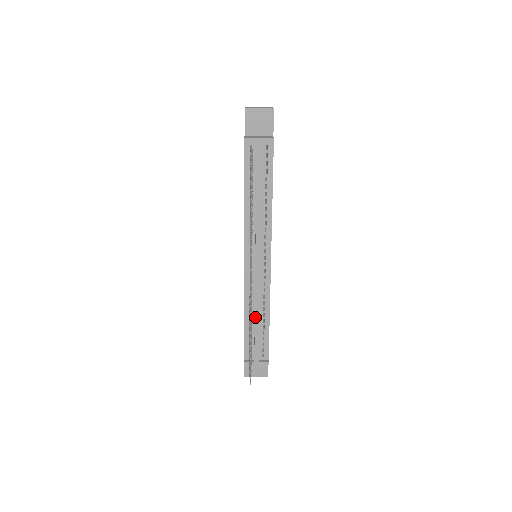
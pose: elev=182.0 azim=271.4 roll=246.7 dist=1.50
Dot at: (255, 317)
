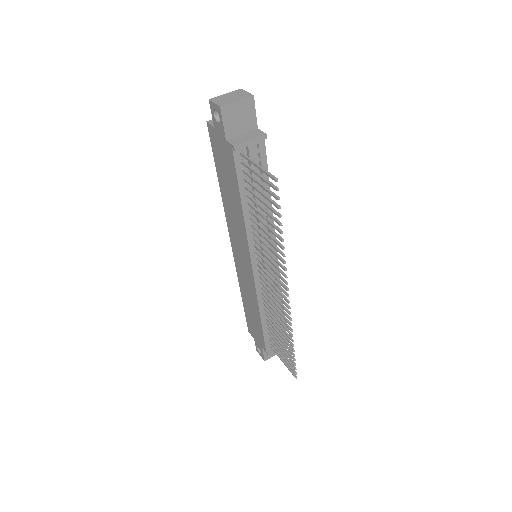
Dot at: occluded
